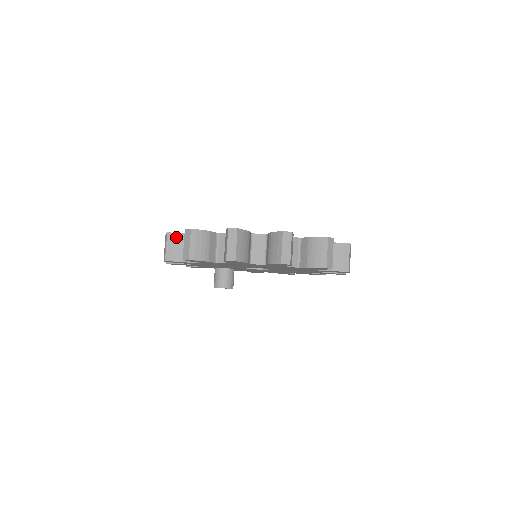
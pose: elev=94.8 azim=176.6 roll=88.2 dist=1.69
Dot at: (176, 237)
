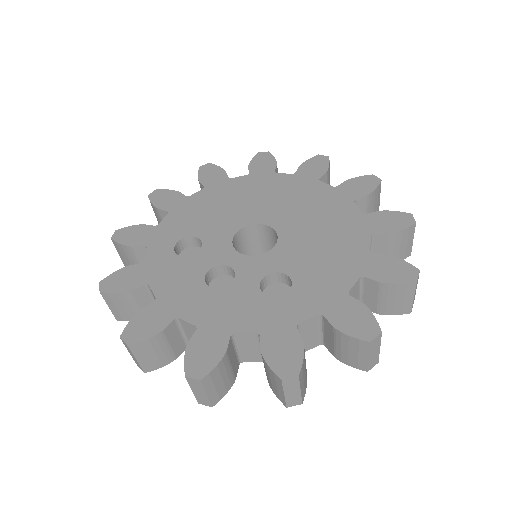
Dot at: (147, 345)
